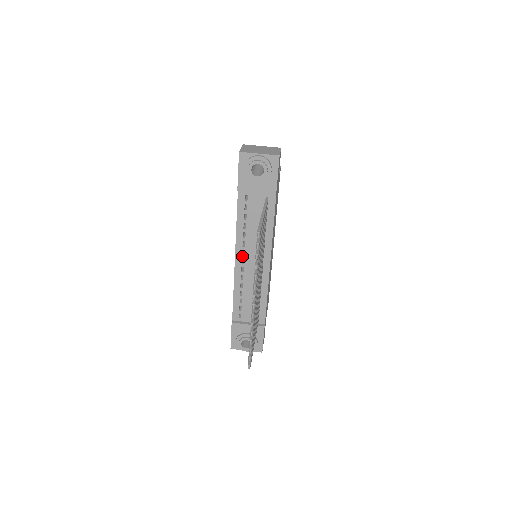
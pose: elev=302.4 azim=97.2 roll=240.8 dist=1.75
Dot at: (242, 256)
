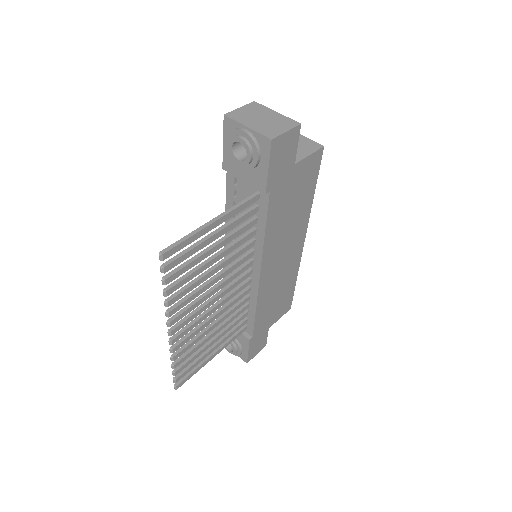
Dot at: occluded
